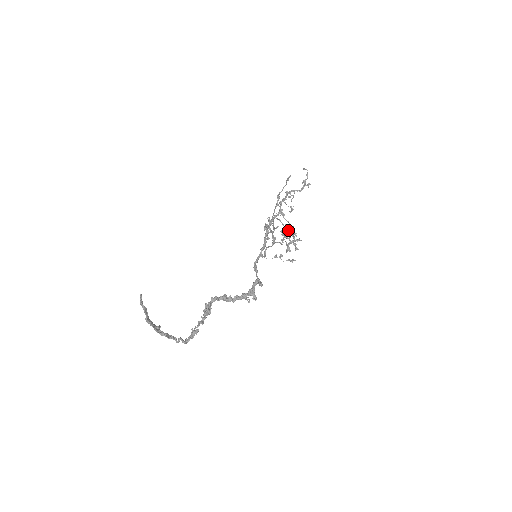
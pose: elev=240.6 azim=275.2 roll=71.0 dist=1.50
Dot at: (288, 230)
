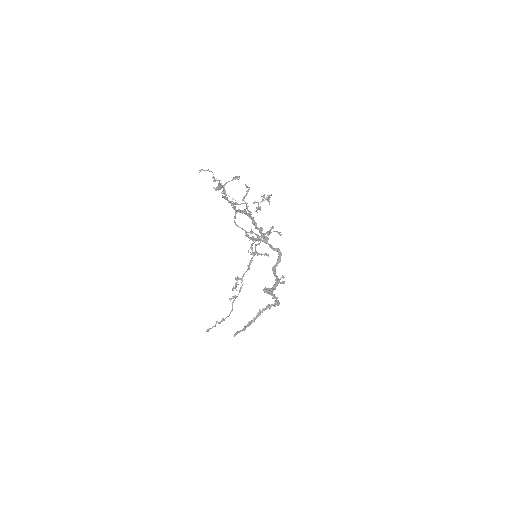
Dot at: (252, 232)
